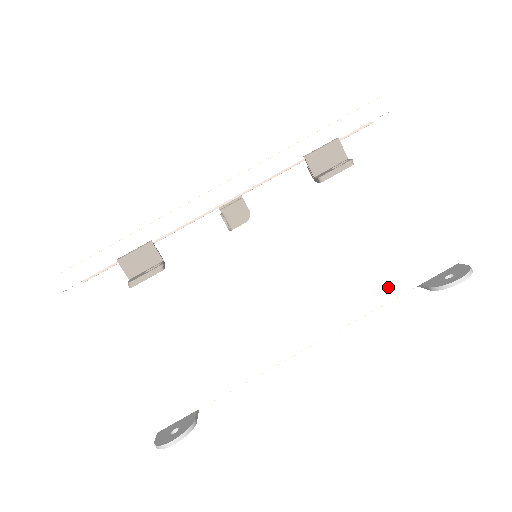
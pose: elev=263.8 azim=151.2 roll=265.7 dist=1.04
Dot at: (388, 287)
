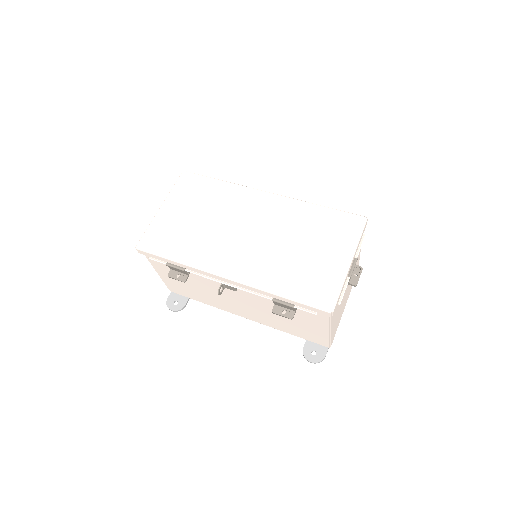
Dot at: (290, 332)
